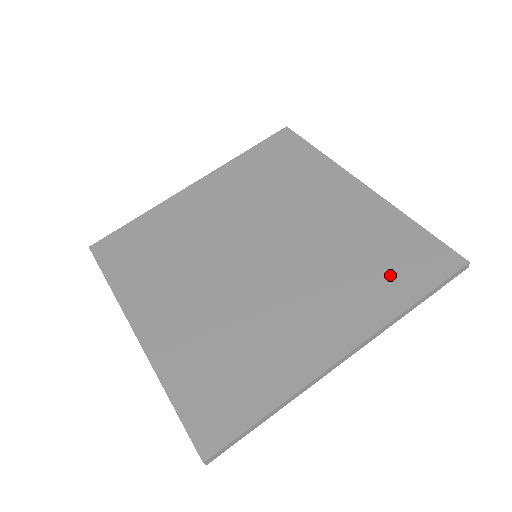
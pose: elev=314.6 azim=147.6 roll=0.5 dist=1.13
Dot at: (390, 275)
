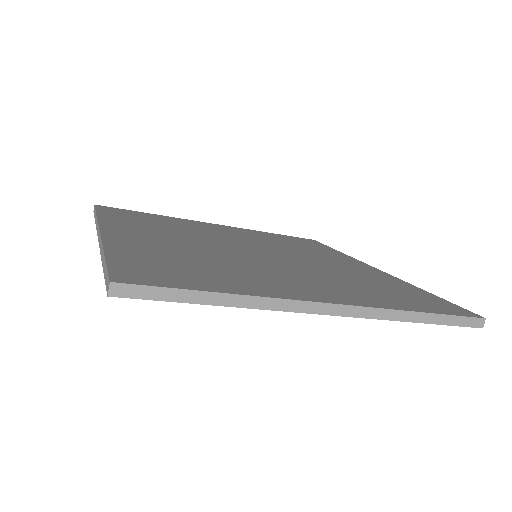
Dot at: (397, 296)
